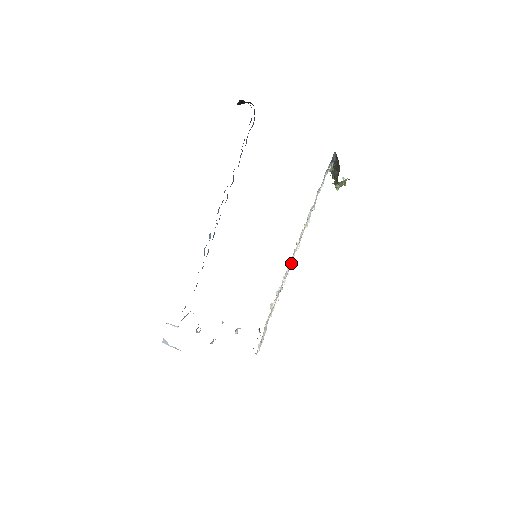
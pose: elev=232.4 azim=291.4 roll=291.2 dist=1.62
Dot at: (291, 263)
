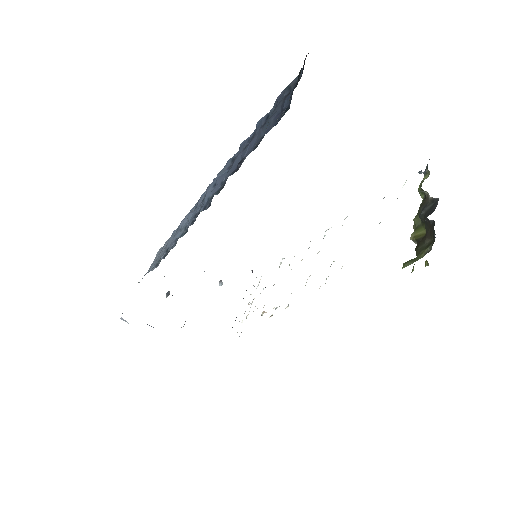
Dot at: occluded
